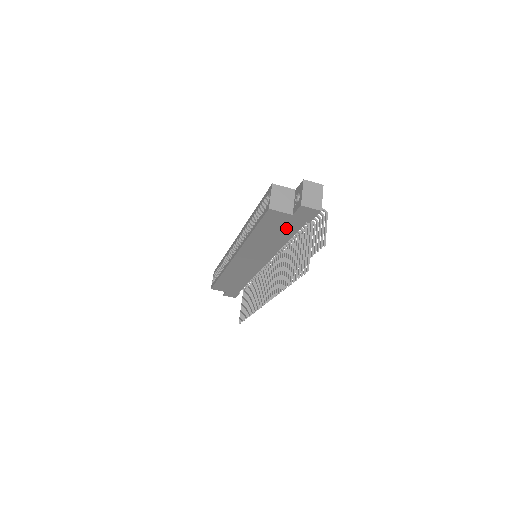
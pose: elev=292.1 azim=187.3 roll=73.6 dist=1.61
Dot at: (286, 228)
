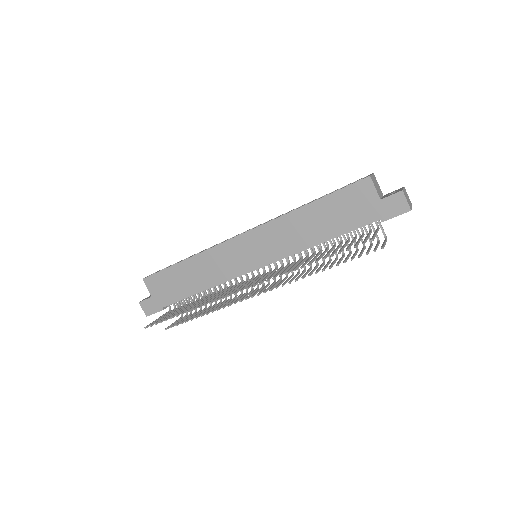
Dot at: (352, 217)
